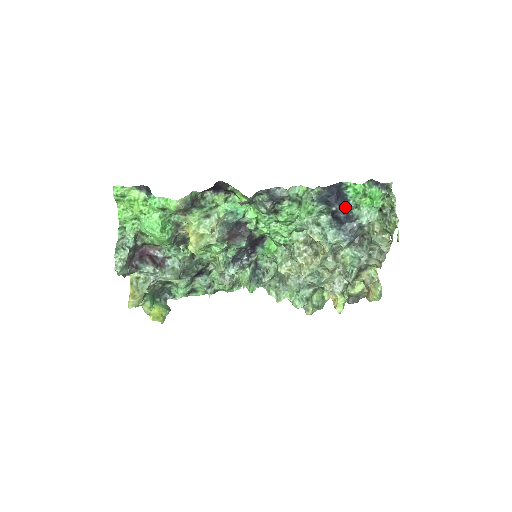
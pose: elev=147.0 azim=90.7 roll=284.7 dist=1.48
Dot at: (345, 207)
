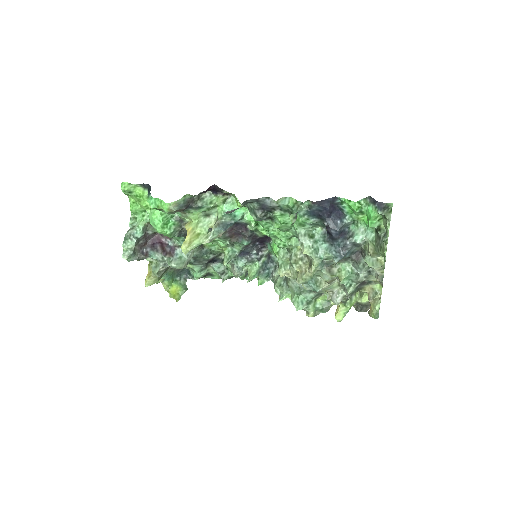
Dot at: (338, 223)
